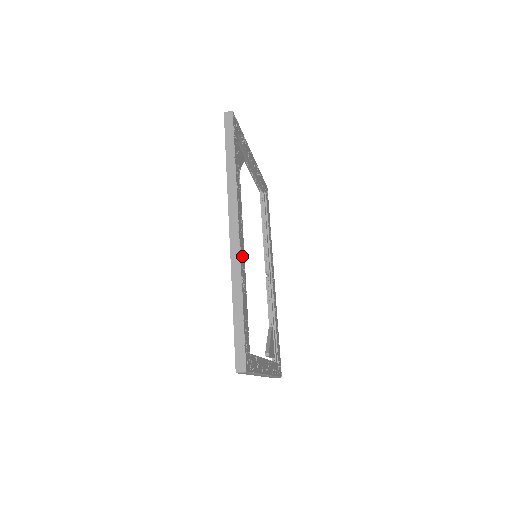
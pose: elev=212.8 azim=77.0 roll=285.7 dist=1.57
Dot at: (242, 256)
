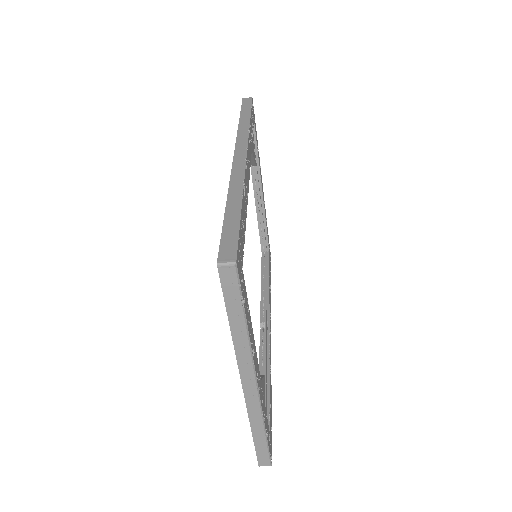
Dot at: (247, 178)
